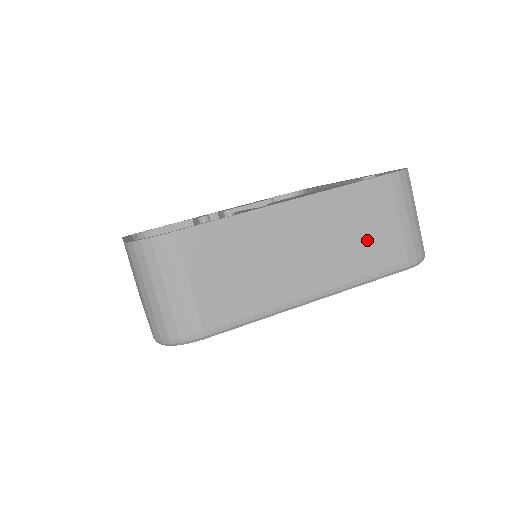
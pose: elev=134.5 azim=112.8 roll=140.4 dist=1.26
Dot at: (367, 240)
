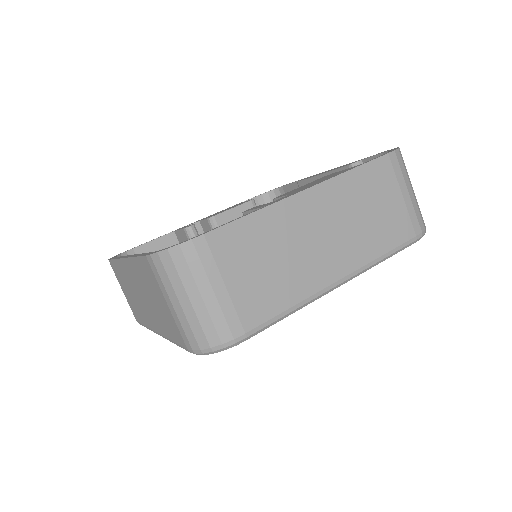
Dot at: (378, 219)
